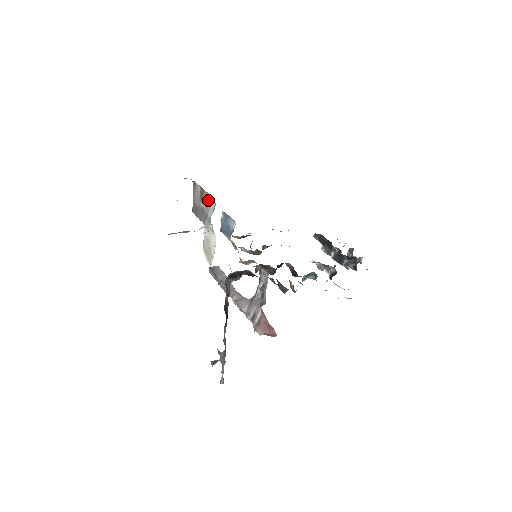
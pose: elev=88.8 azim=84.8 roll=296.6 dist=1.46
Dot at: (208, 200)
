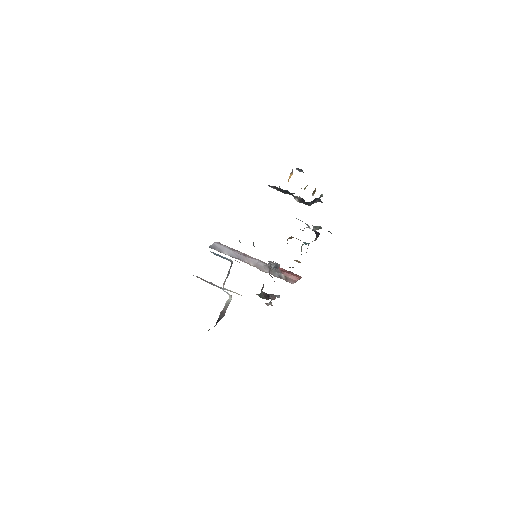
Dot at: occluded
